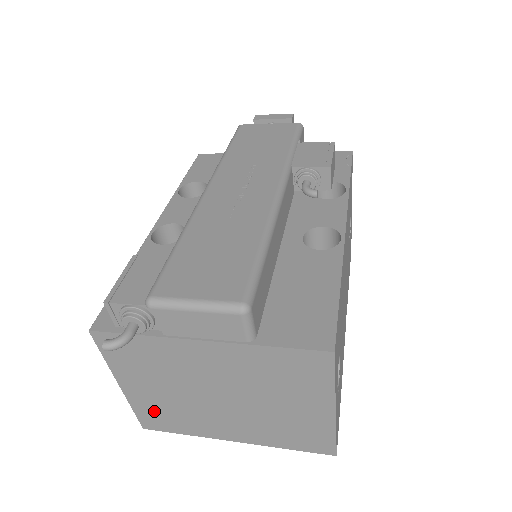
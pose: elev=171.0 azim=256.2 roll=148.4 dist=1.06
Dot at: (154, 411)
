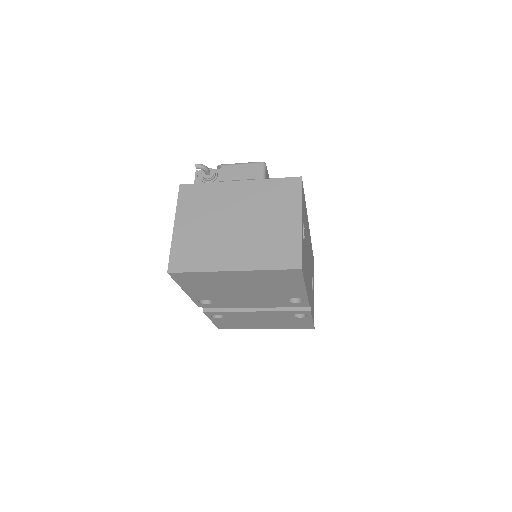
Dot at: (186, 249)
